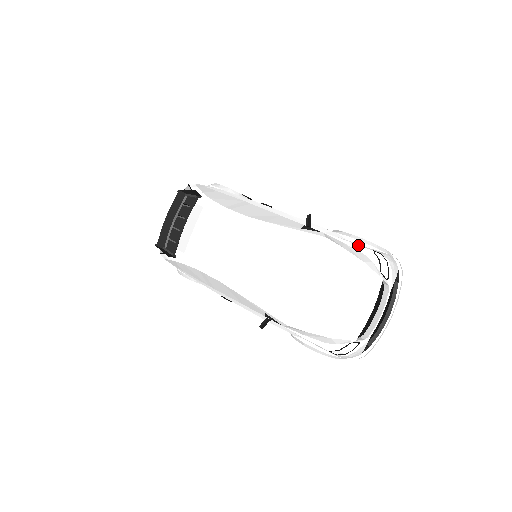
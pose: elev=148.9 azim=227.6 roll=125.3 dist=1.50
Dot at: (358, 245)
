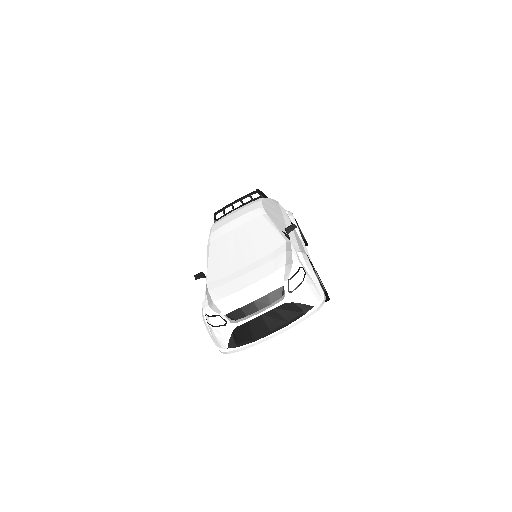
Dot at: (298, 257)
